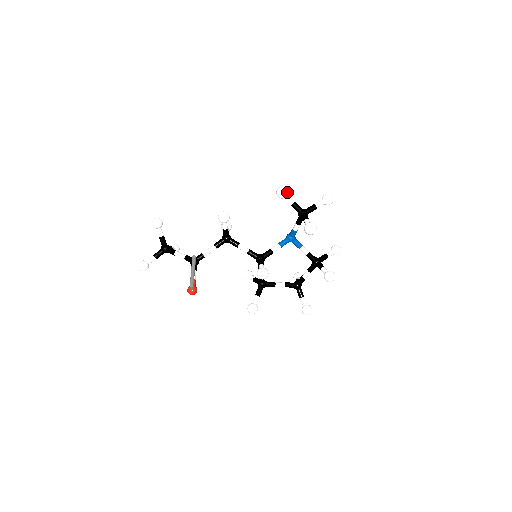
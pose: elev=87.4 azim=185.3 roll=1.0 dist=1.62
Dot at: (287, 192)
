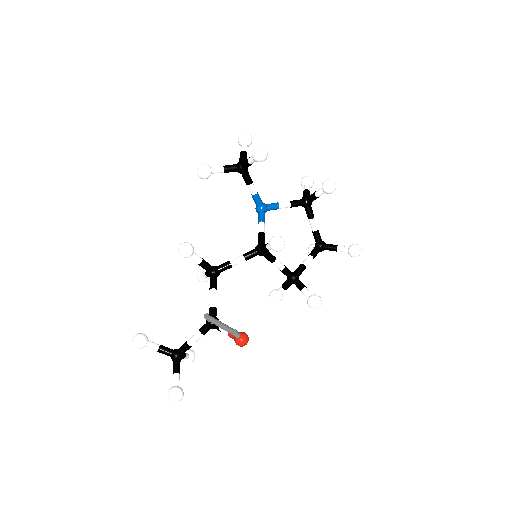
Dot at: (207, 165)
